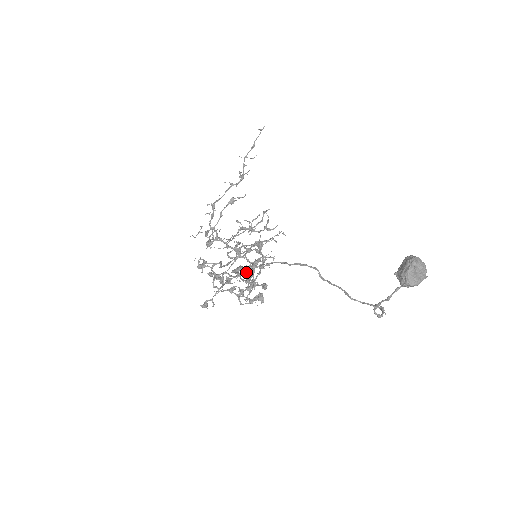
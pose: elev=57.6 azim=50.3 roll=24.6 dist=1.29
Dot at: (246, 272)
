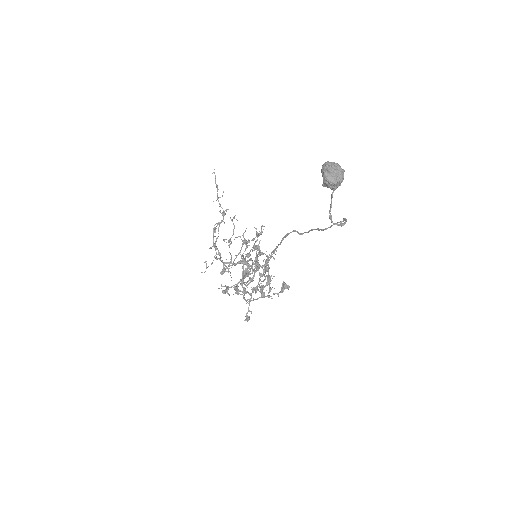
Dot at: (255, 272)
